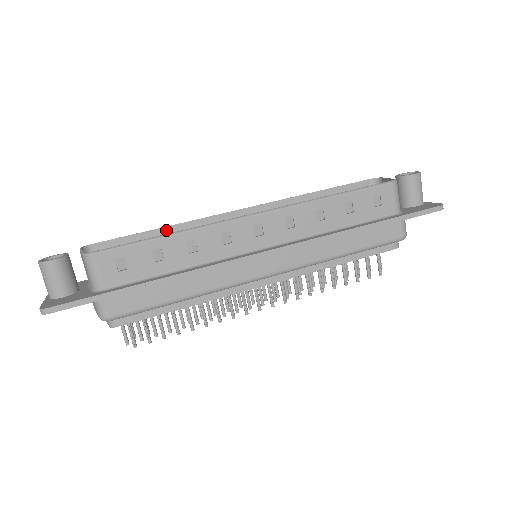
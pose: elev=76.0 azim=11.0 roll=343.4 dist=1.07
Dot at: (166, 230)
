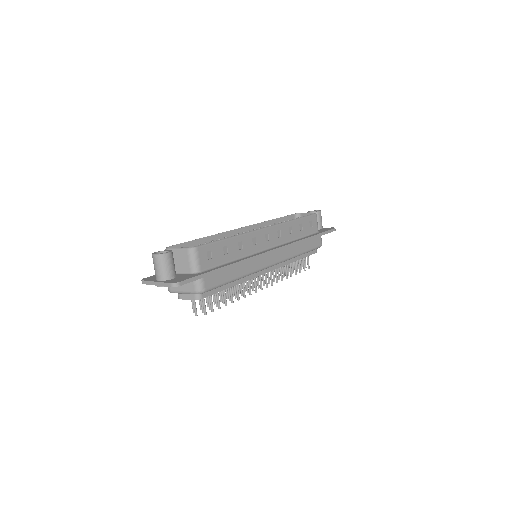
Dot at: (206, 239)
